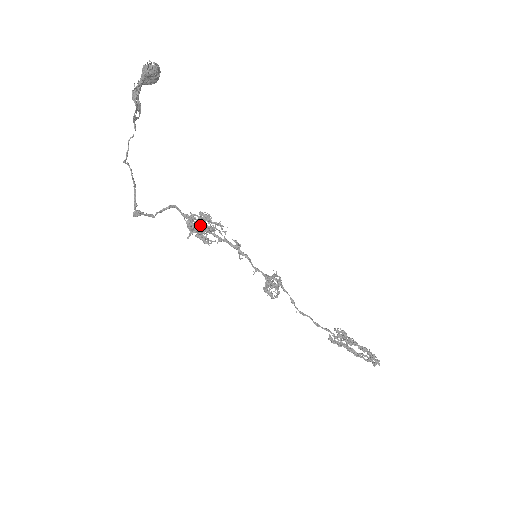
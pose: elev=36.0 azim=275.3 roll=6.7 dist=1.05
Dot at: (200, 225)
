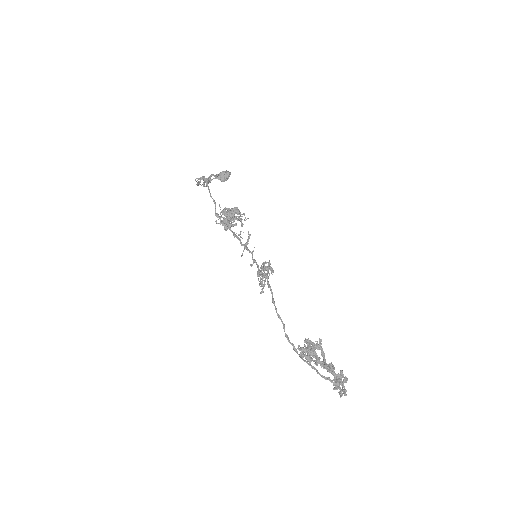
Dot at: (233, 211)
